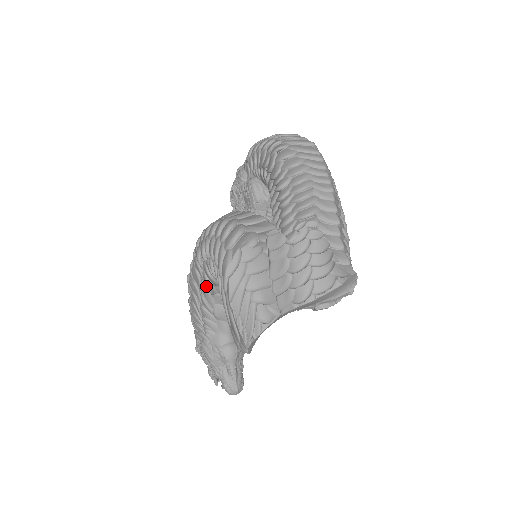
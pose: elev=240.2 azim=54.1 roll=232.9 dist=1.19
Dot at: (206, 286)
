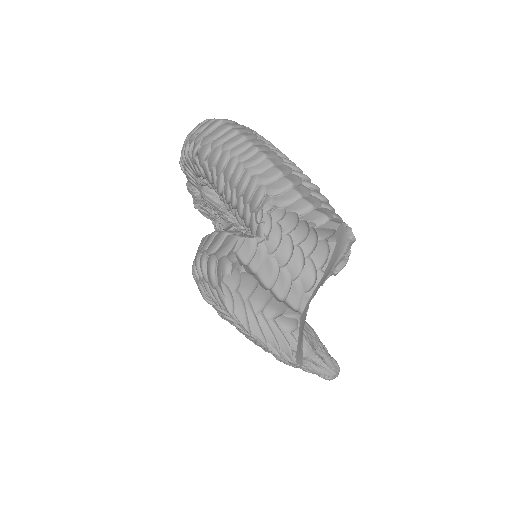
Dot at: occluded
